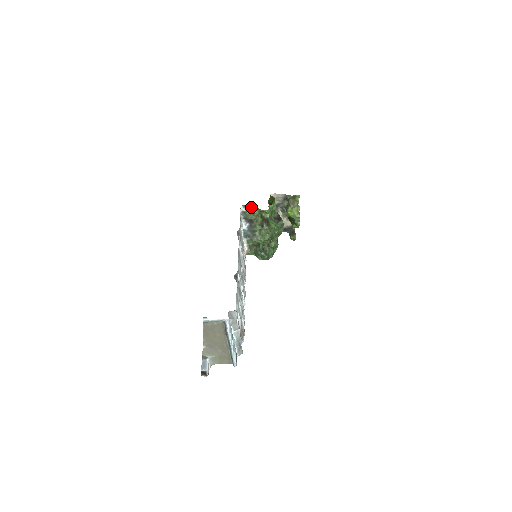
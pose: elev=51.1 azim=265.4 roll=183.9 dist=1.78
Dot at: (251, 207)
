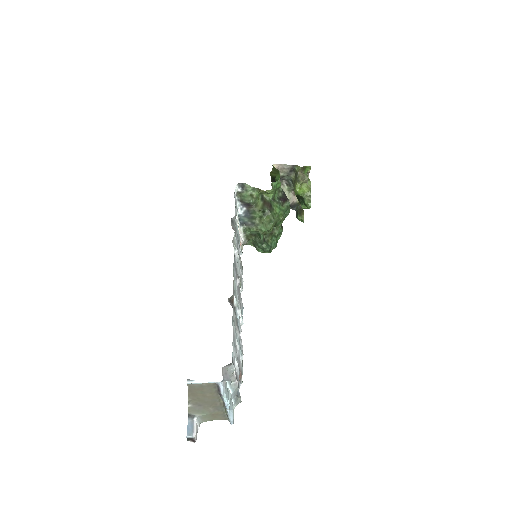
Dot at: (249, 186)
